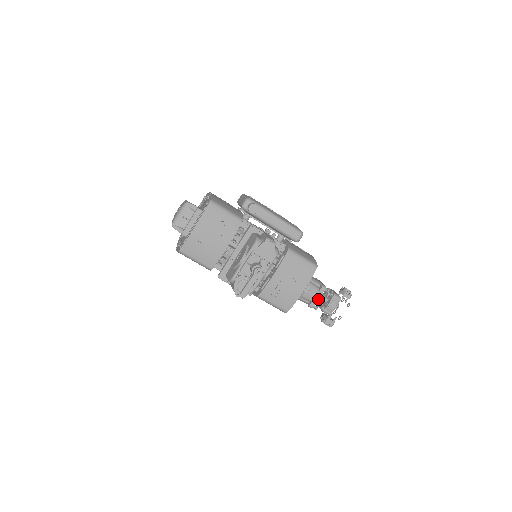
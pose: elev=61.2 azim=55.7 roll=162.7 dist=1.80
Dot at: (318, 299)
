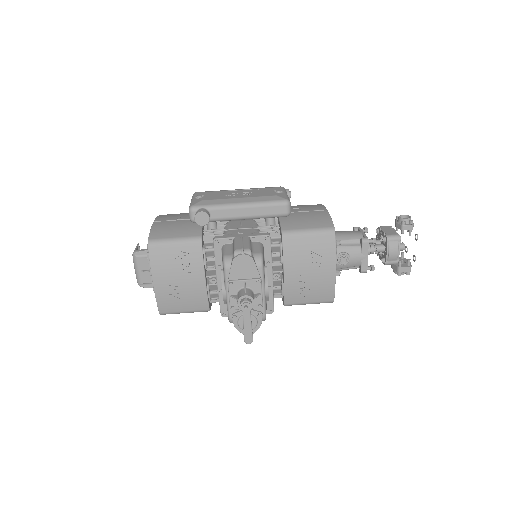
Dot at: (367, 259)
